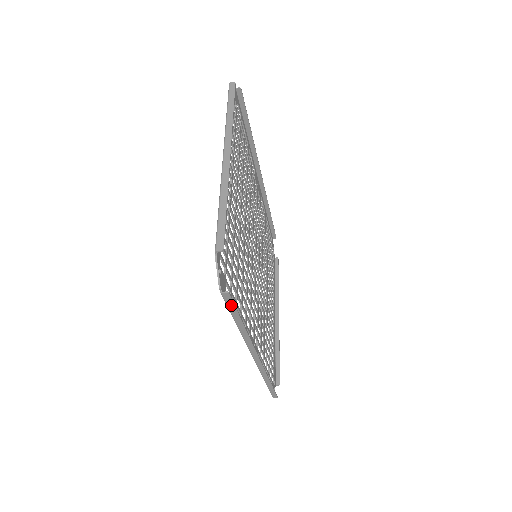
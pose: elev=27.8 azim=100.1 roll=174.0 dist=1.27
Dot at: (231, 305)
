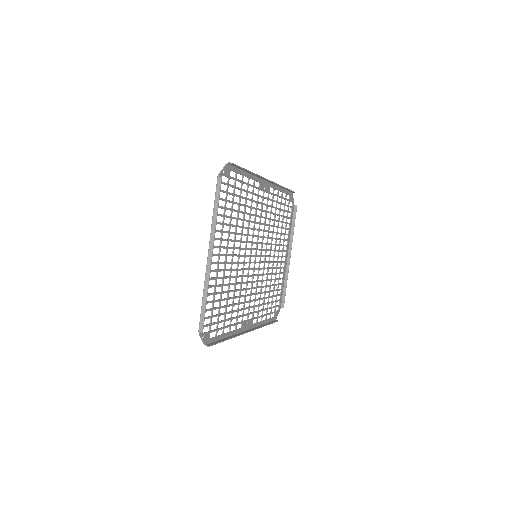
Dot at: (214, 344)
